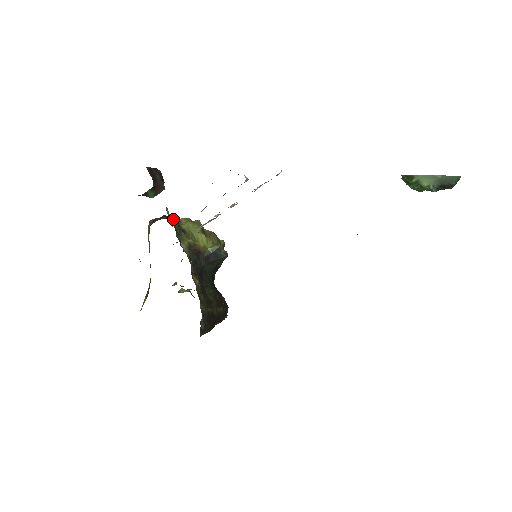
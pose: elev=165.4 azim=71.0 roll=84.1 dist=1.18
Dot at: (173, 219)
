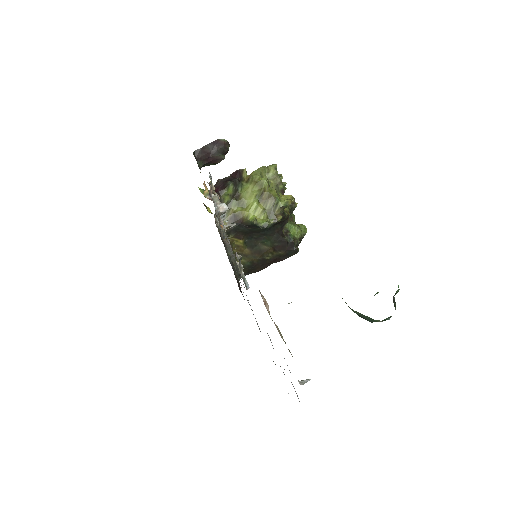
Dot at: (224, 190)
